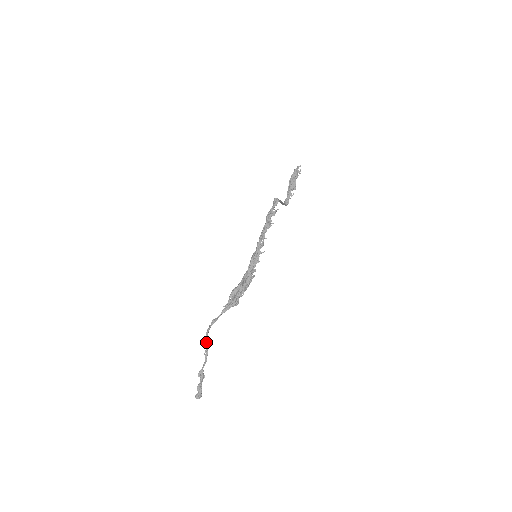
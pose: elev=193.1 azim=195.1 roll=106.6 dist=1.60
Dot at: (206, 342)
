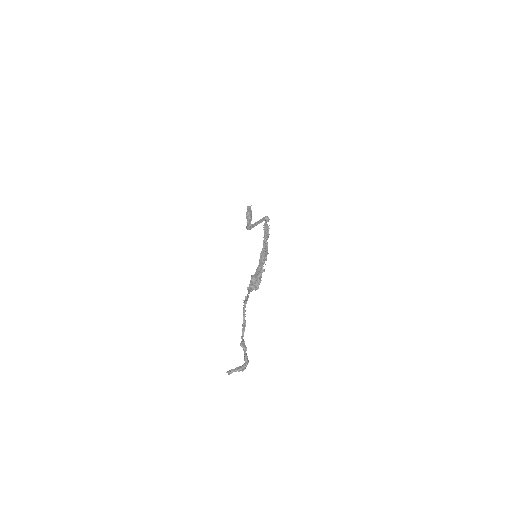
Dot at: occluded
